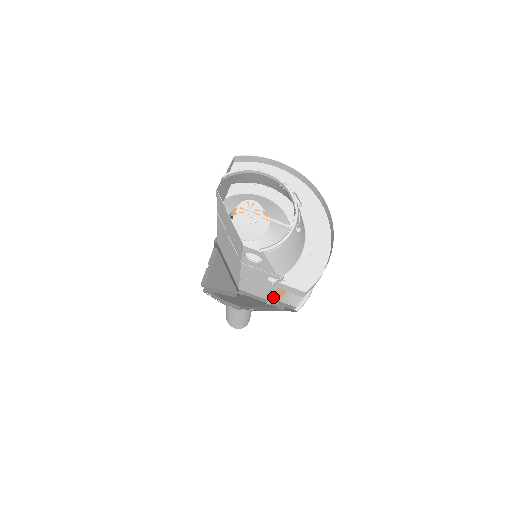
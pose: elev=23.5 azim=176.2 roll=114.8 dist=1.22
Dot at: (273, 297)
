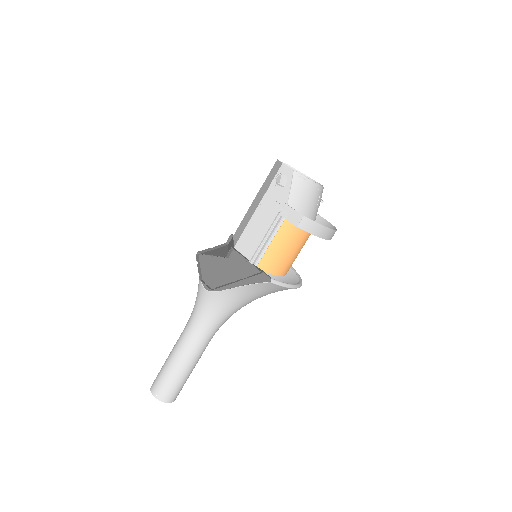
Dot at: (261, 254)
